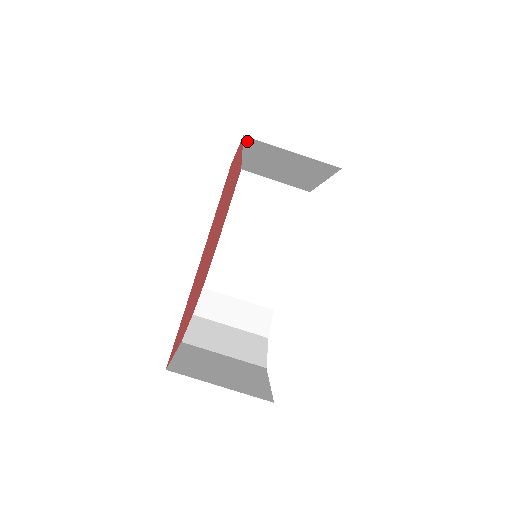
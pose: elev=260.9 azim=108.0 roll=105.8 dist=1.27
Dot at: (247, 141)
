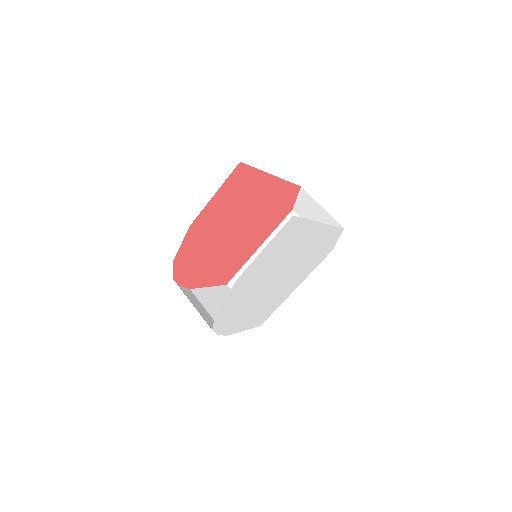
Dot at: (287, 219)
